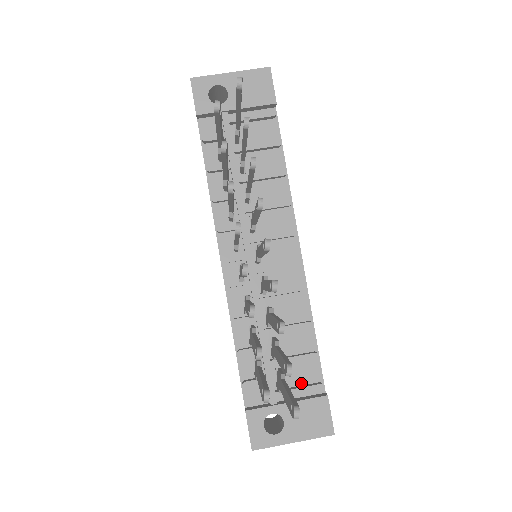
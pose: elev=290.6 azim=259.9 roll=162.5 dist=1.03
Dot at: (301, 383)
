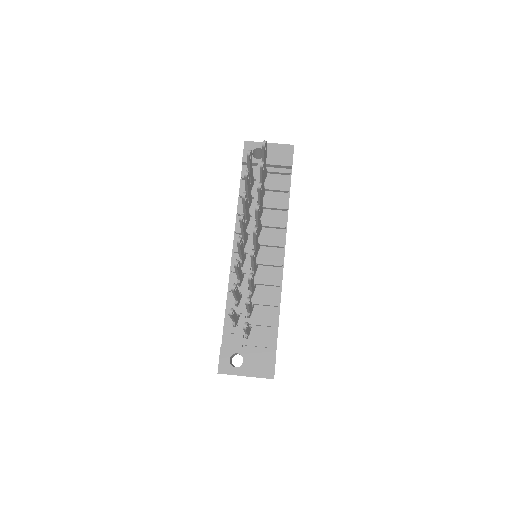
Dot at: (262, 341)
